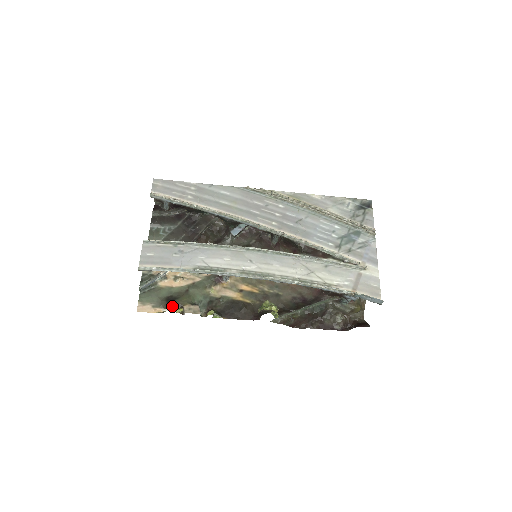
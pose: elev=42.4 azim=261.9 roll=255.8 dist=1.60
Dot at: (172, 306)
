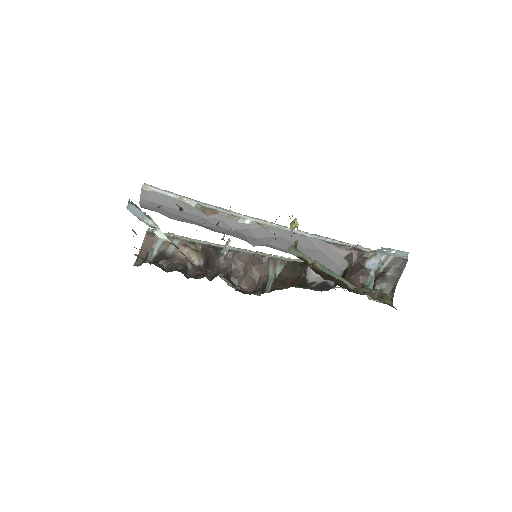
Dot at: occluded
